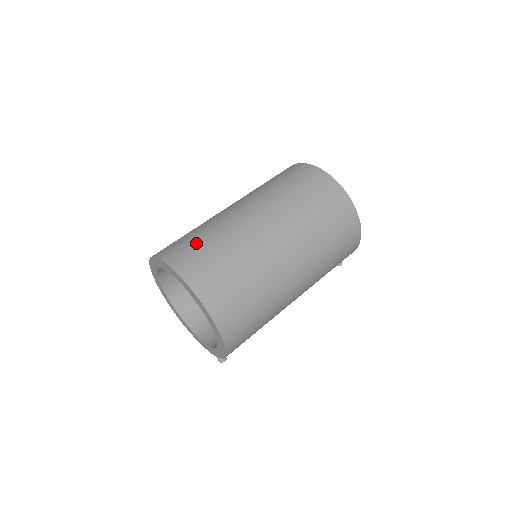
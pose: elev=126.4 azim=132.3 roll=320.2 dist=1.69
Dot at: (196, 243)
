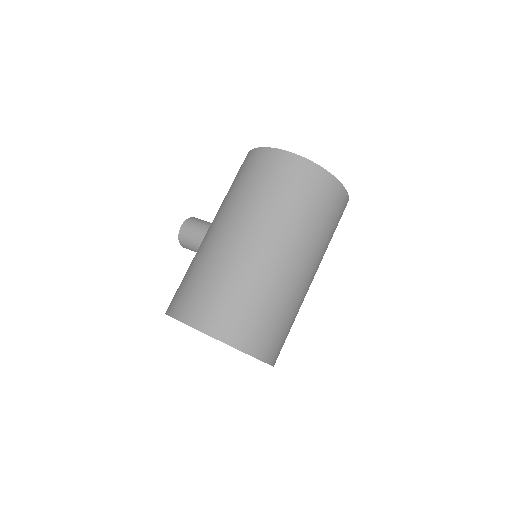
Dot at: (227, 302)
